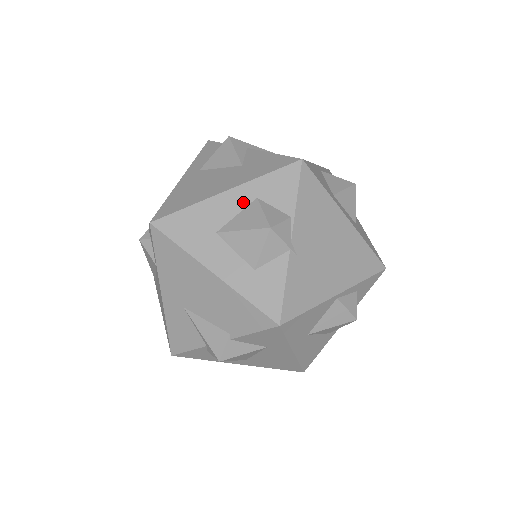
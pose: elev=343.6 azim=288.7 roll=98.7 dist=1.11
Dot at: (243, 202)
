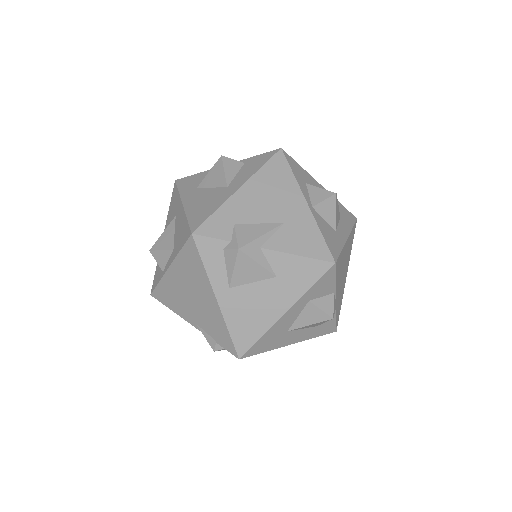
Dot at: (300, 309)
